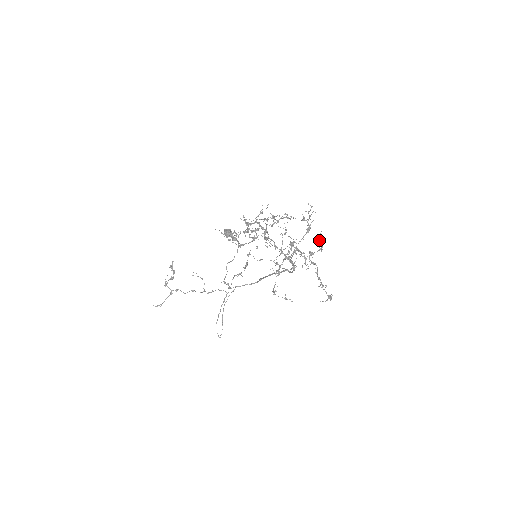
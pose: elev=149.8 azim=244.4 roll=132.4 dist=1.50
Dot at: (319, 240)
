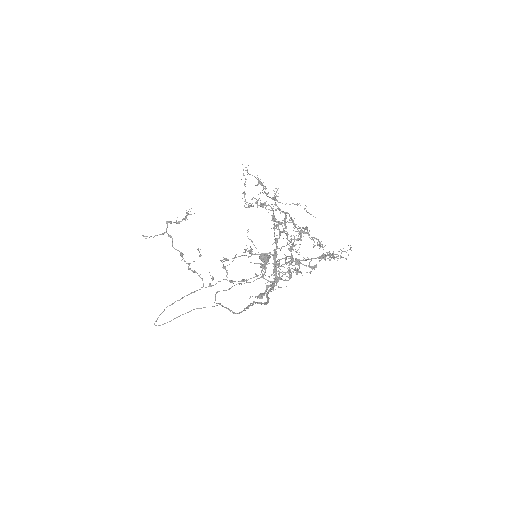
Dot at: (320, 260)
